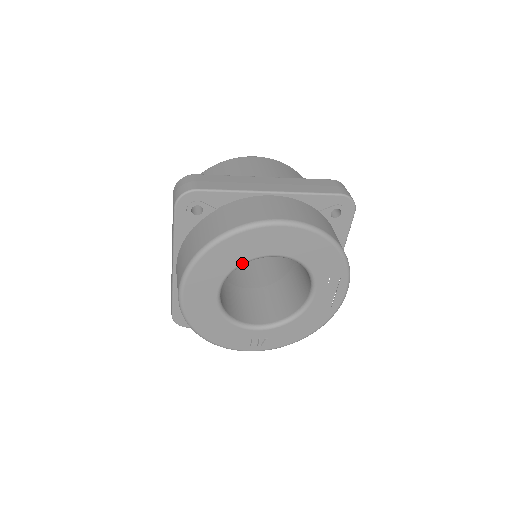
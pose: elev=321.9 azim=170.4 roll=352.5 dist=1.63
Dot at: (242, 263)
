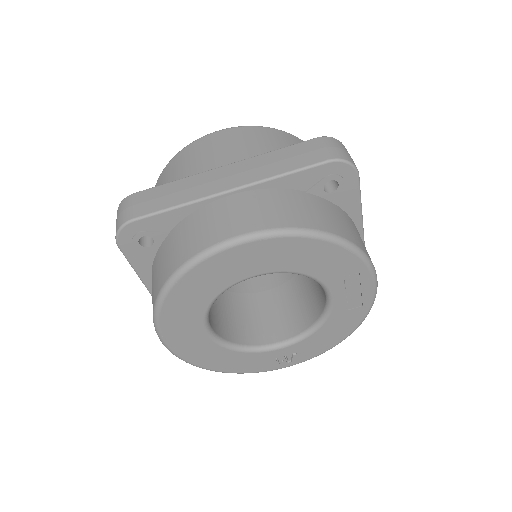
Dot at: (217, 296)
